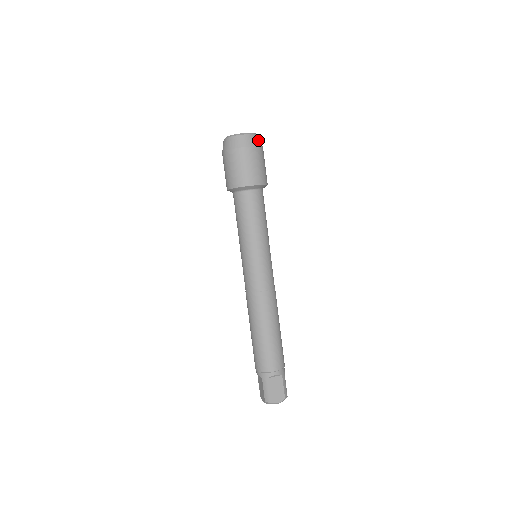
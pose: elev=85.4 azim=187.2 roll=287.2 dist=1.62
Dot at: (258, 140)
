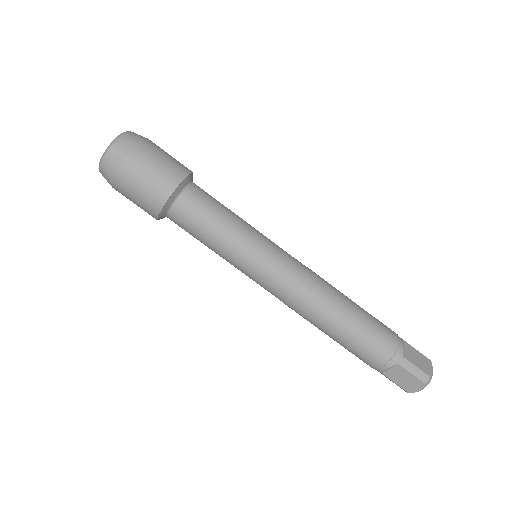
Dot at: occluded
